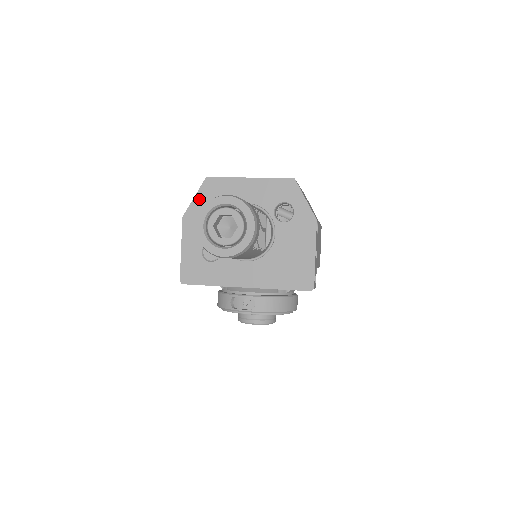
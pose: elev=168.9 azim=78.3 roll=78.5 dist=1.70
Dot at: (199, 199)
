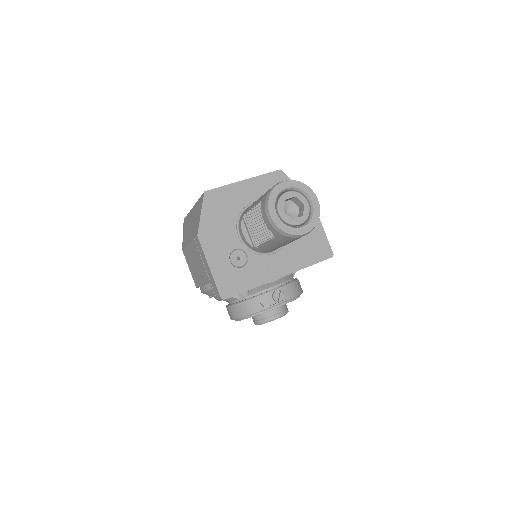
Dot at: (206, 213)
